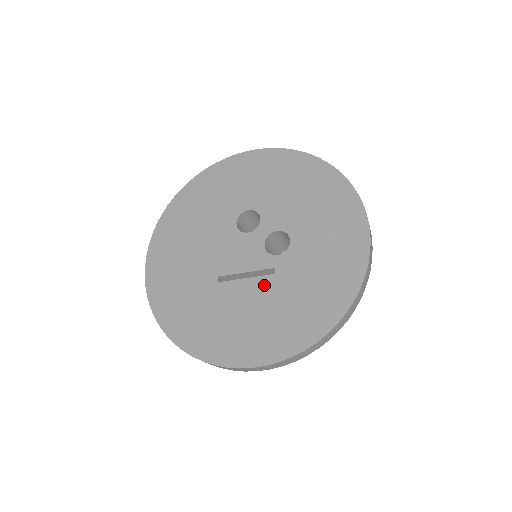
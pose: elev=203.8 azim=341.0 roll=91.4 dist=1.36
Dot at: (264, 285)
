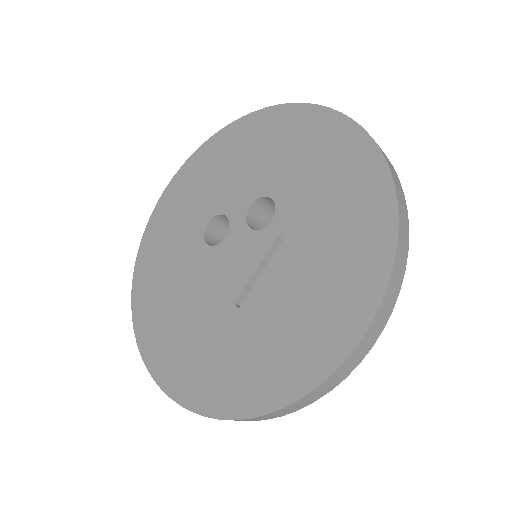
Dot at: (286, 257)
